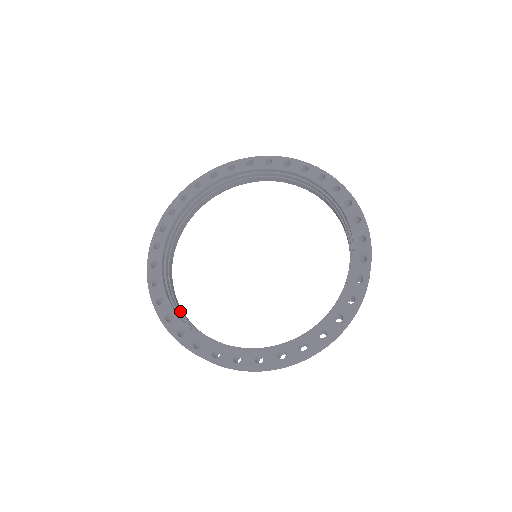
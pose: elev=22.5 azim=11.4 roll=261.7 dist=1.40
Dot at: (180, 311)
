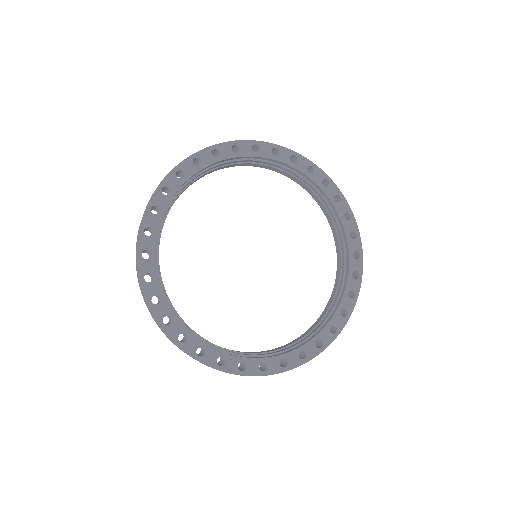
Dot at: (165, 292)
